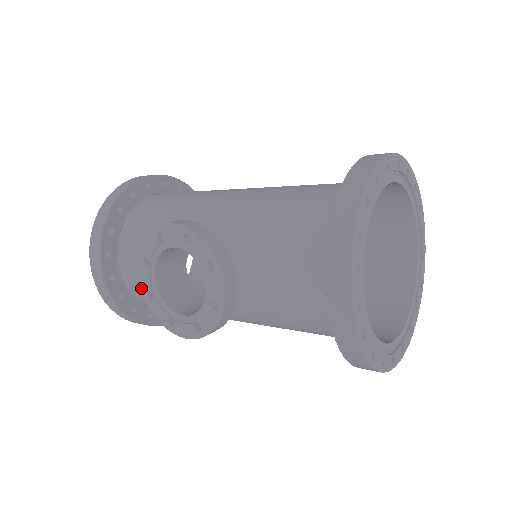
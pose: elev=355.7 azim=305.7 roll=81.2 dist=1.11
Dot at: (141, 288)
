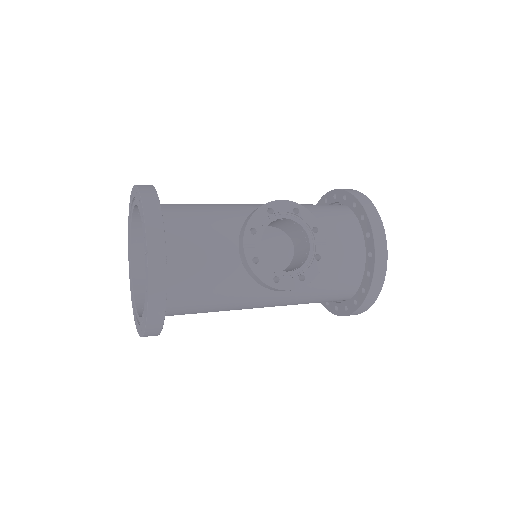
Dot at: (245, 255)
